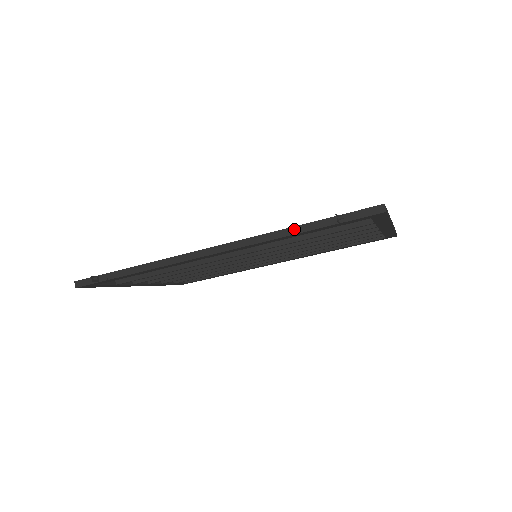
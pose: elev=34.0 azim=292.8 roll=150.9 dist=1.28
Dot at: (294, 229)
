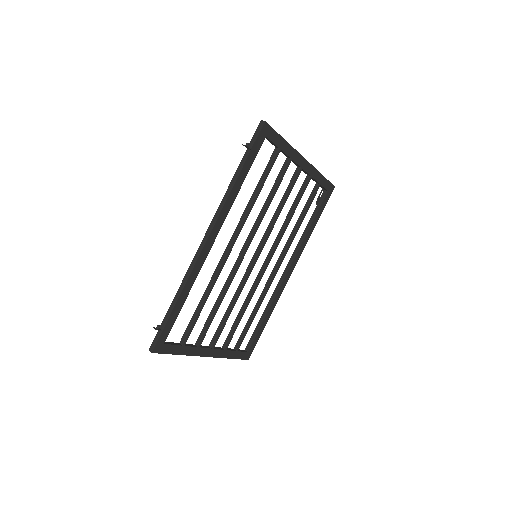
Dot at: (234, 177)
